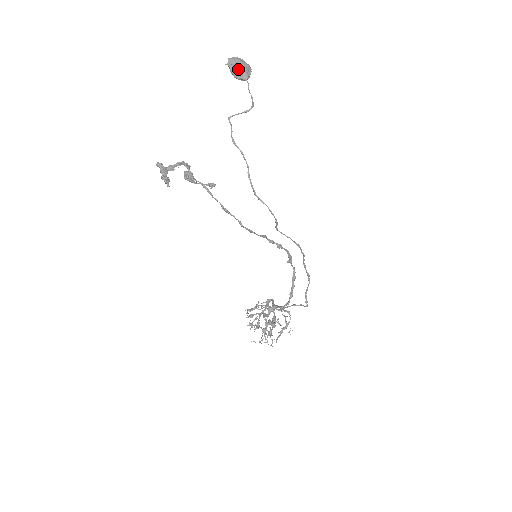
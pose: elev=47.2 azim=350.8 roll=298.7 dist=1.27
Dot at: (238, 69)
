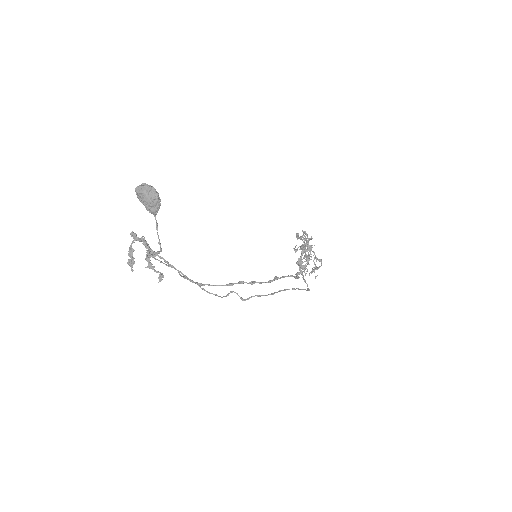
Dot at: (144, 205)
